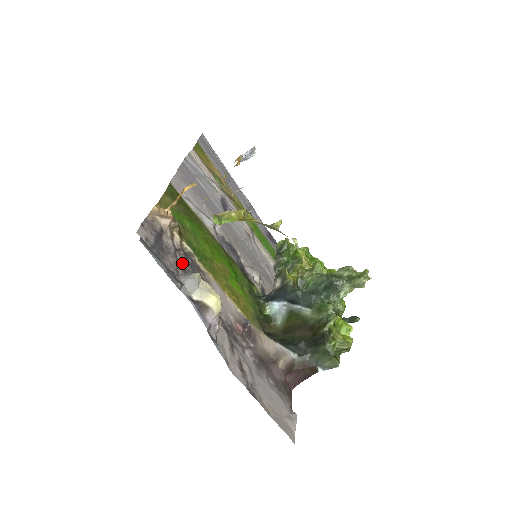
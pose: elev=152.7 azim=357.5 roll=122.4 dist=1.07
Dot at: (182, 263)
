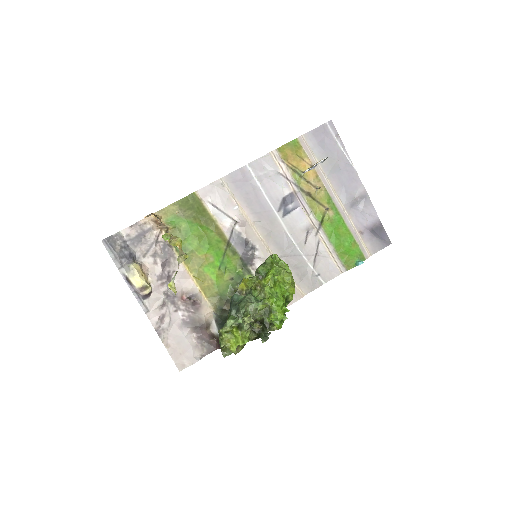
Dot at: (155, 250)
